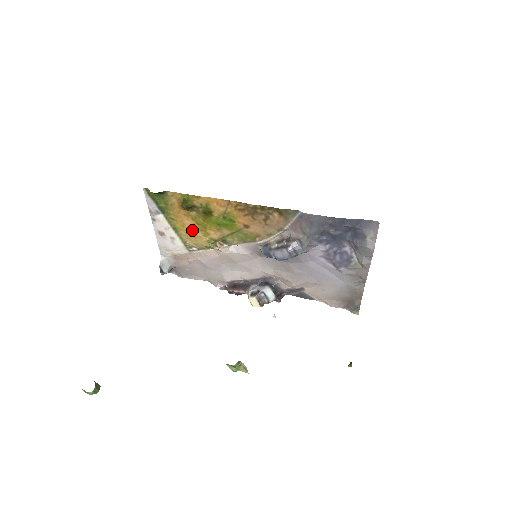
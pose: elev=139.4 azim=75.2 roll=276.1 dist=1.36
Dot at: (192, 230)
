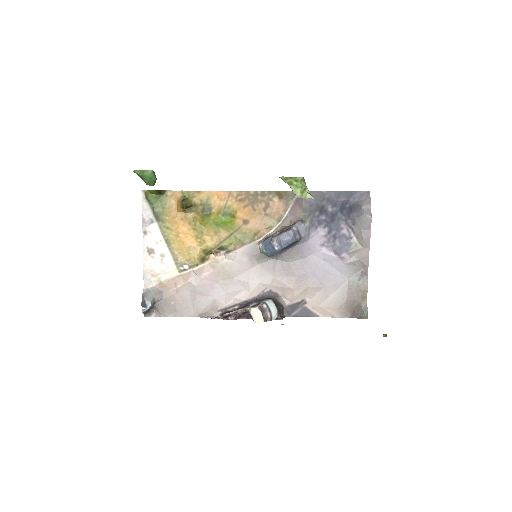
Dot at: (186, 240)
